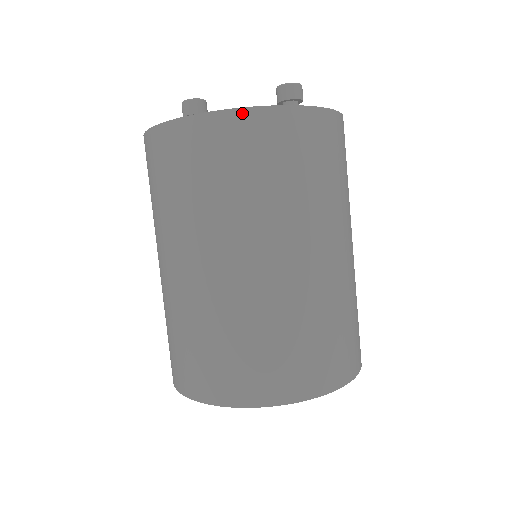
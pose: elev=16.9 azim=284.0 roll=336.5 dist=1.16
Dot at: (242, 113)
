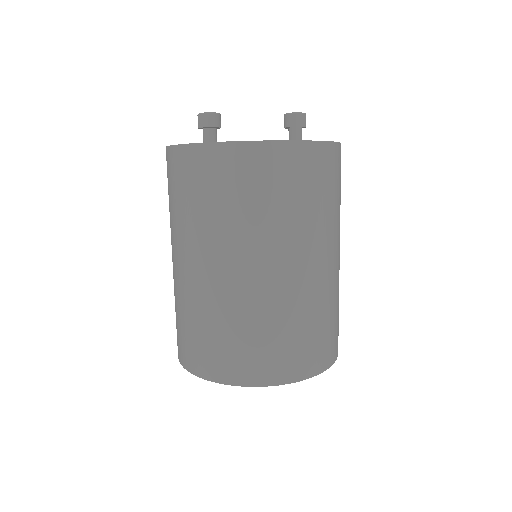
Dot at: (296, 145)
